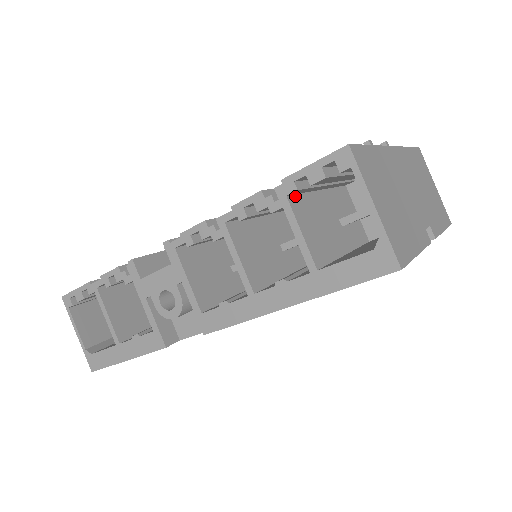
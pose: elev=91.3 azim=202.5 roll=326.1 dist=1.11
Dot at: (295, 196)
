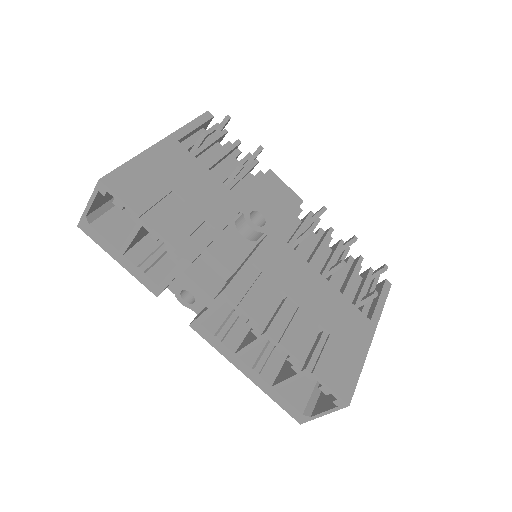
Dot at: occluded
